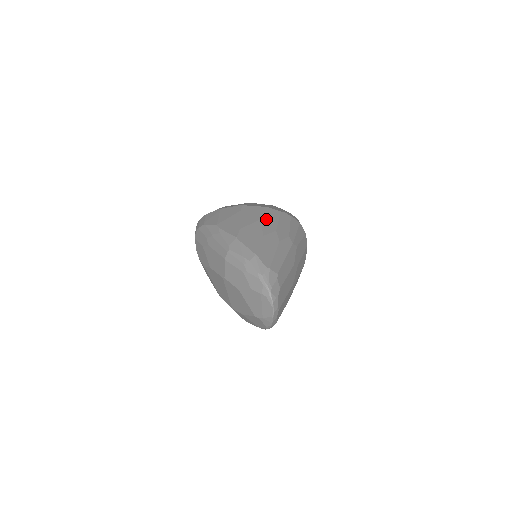
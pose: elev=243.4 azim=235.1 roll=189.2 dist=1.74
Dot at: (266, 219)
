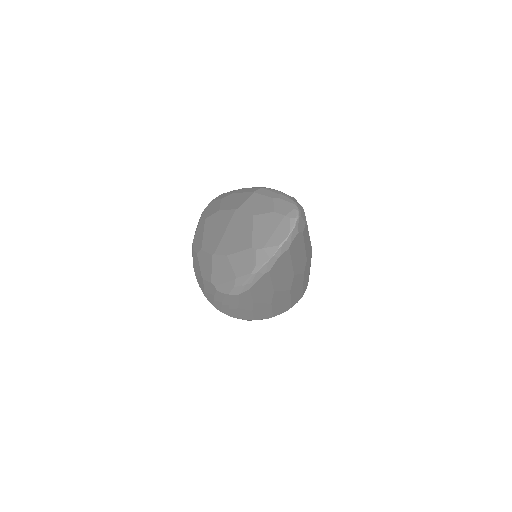
Dot at: occluded
